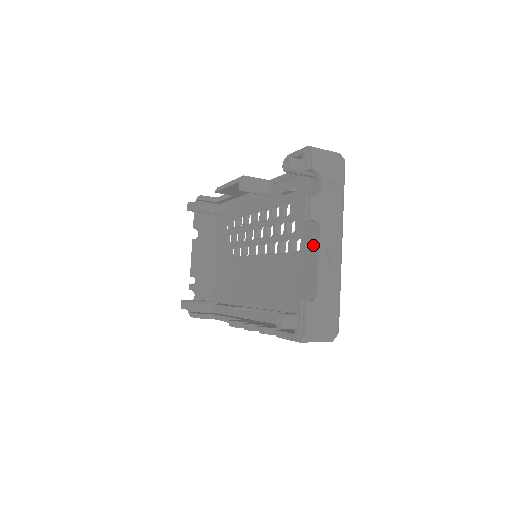
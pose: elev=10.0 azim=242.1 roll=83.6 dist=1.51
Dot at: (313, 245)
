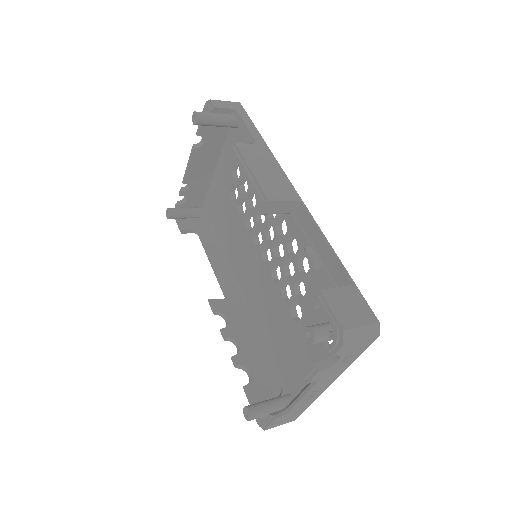
Dot at: occluded
